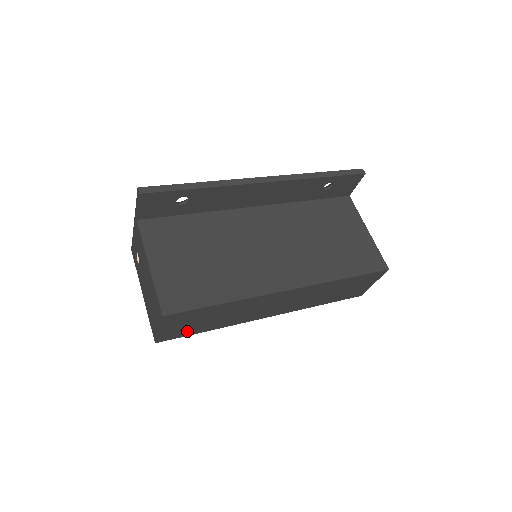
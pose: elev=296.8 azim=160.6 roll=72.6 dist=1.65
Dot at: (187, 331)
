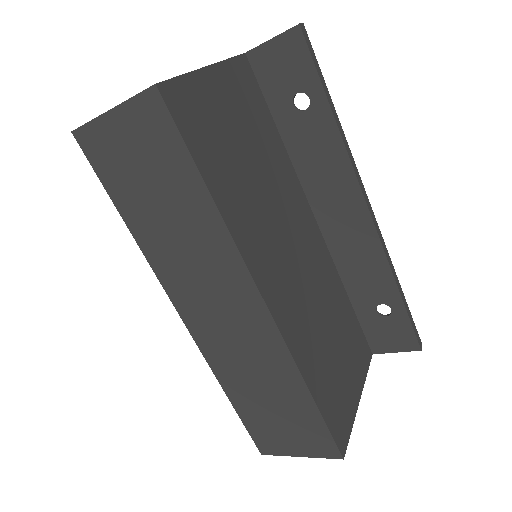
Dot at: (117, 176)
